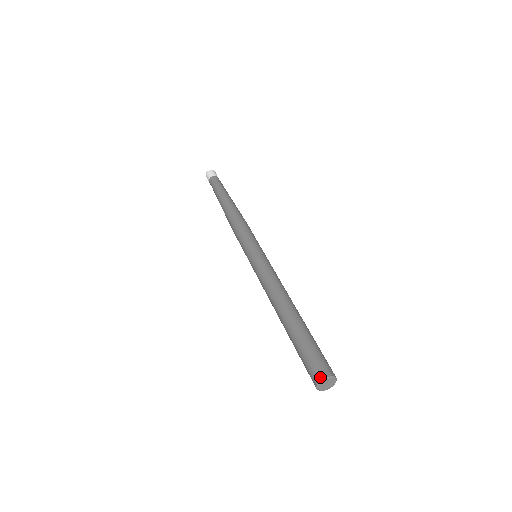
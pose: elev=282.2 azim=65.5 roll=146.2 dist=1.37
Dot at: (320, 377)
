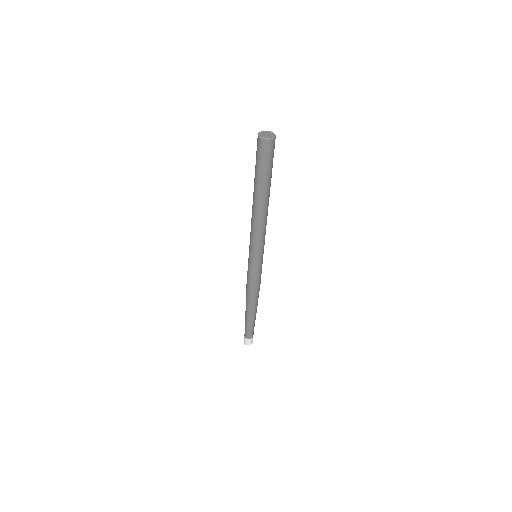
Dot at: occluded
